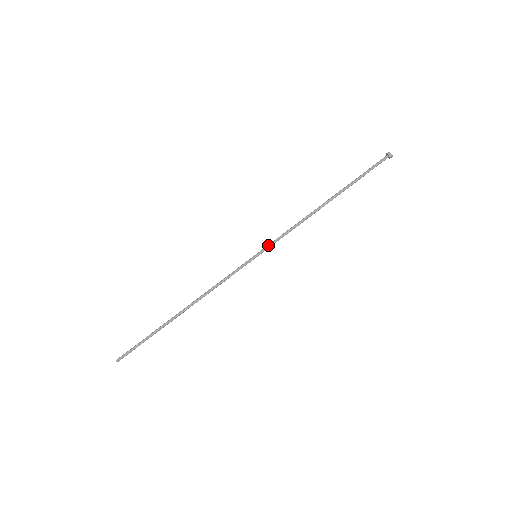
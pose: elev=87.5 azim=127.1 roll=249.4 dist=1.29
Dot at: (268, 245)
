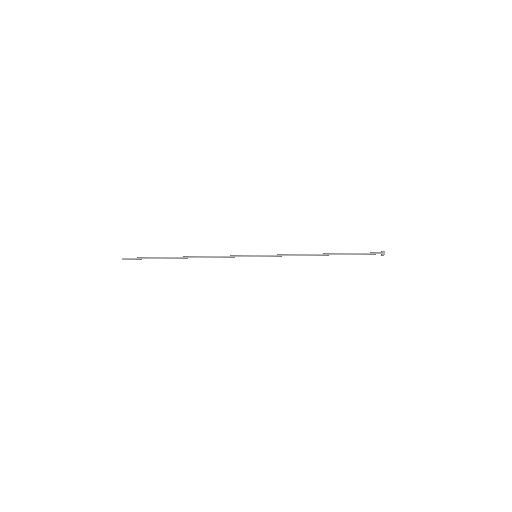
Dot at: occluded
